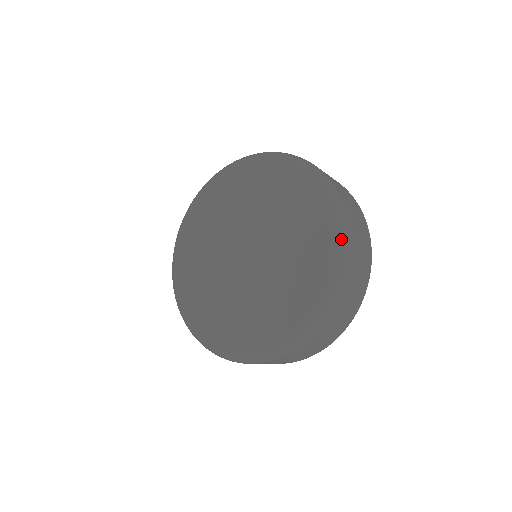
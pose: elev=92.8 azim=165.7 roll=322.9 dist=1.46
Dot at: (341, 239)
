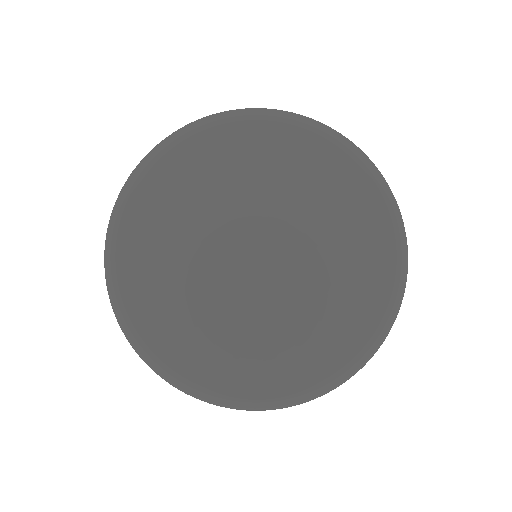
Dot at: (404, 239)
